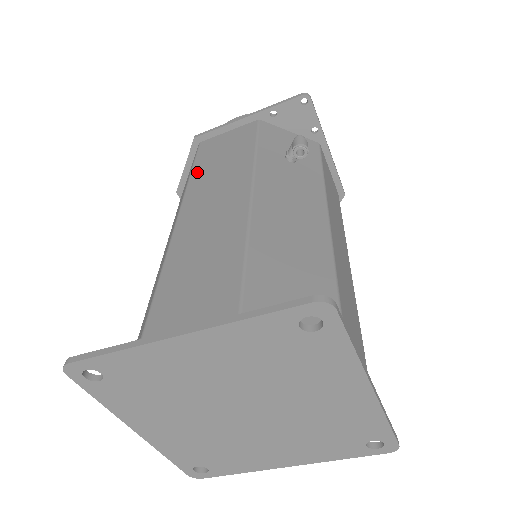
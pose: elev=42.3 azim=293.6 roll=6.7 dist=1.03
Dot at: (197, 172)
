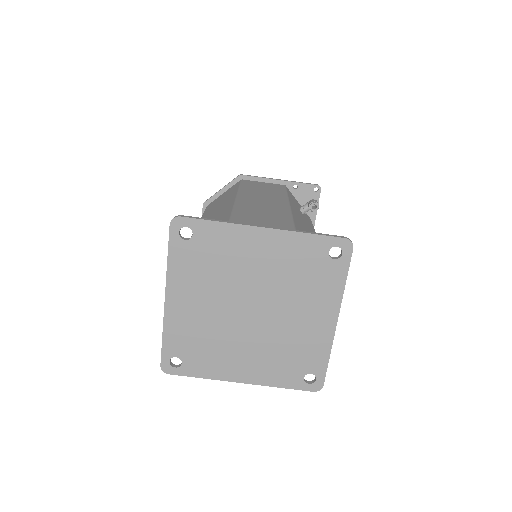
Dot at: (245, 188)
